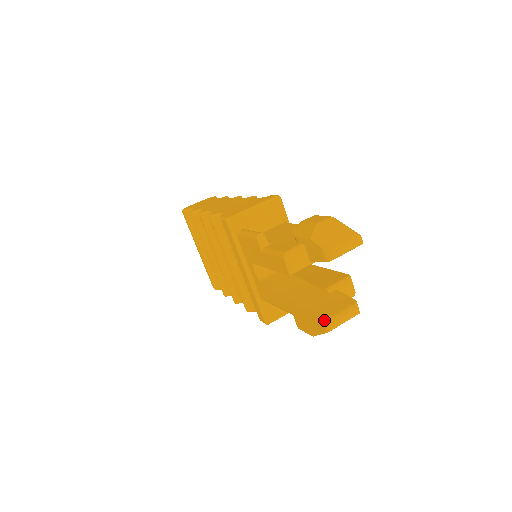
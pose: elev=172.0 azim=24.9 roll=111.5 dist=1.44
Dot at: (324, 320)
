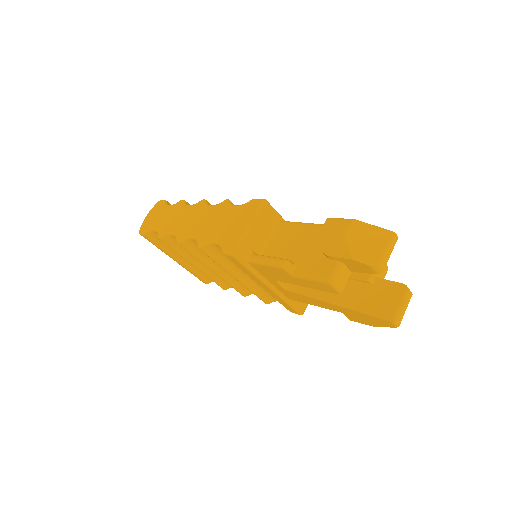
Dot at: (391, 321)
